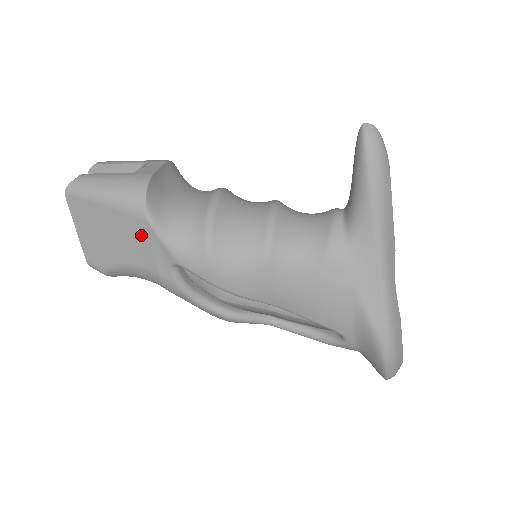
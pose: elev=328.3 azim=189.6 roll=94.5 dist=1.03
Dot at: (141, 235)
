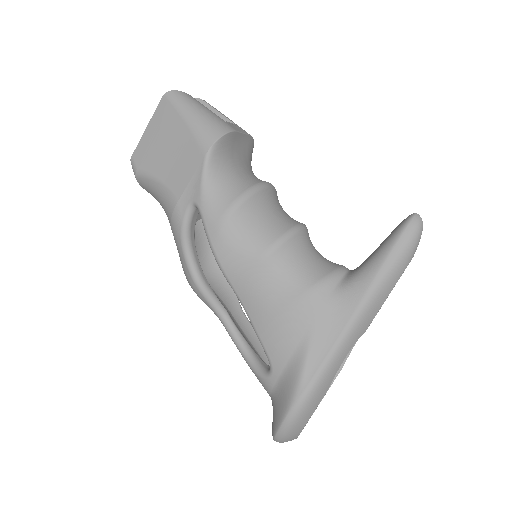
Dot at: (191, 163)
